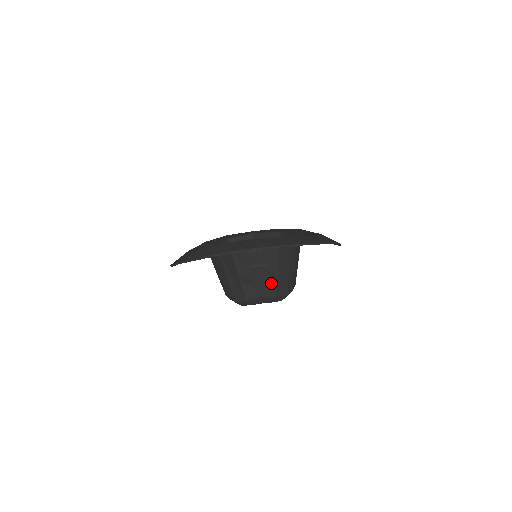
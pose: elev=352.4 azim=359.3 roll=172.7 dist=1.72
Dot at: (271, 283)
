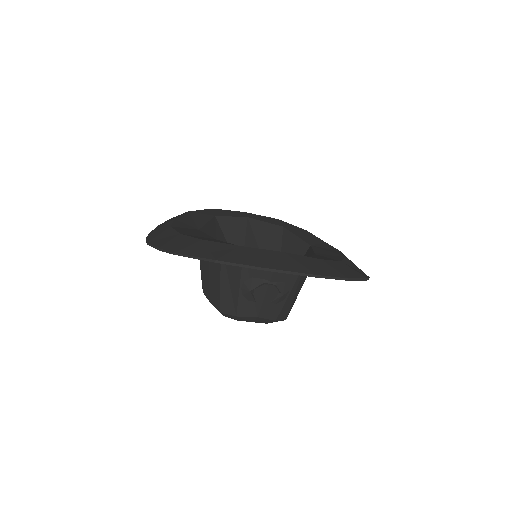
Dot at: (276, 304)
